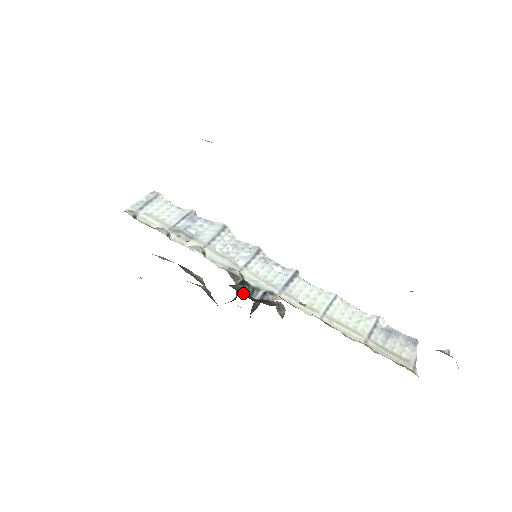
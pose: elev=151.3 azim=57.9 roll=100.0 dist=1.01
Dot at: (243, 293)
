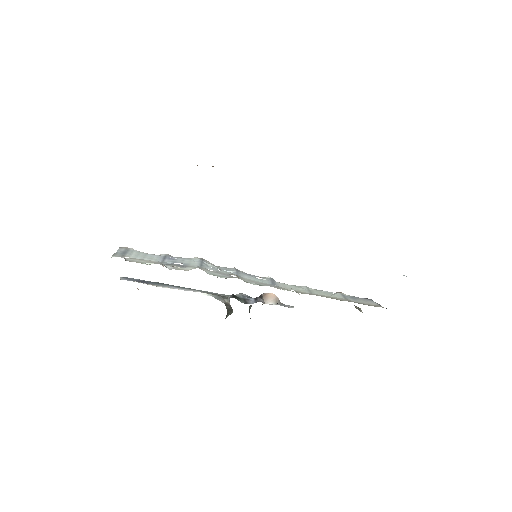
Dot at: occluded
